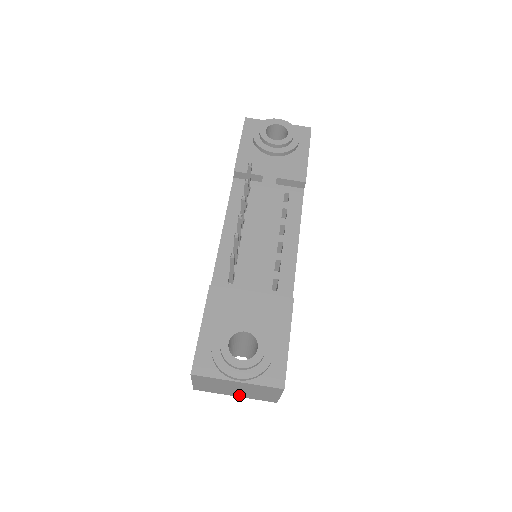
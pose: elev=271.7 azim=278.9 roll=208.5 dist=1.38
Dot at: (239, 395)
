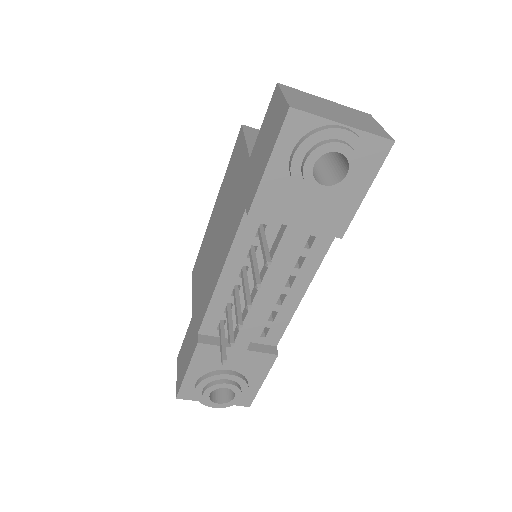
Dot at: occluded
